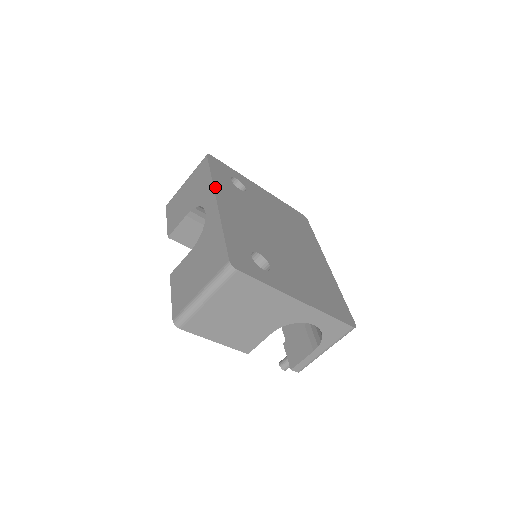
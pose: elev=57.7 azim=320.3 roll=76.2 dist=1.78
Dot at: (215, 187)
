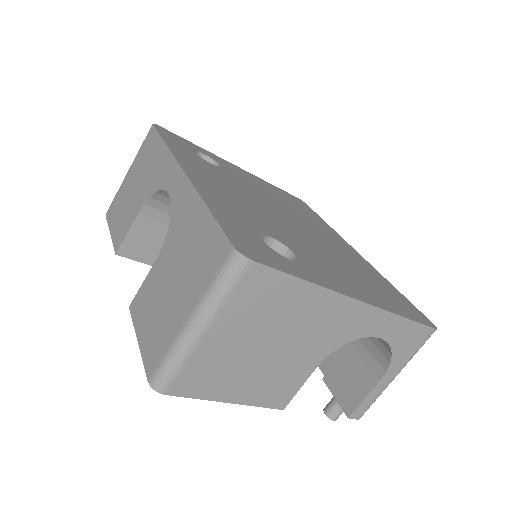
Dot at: (176, 156)
